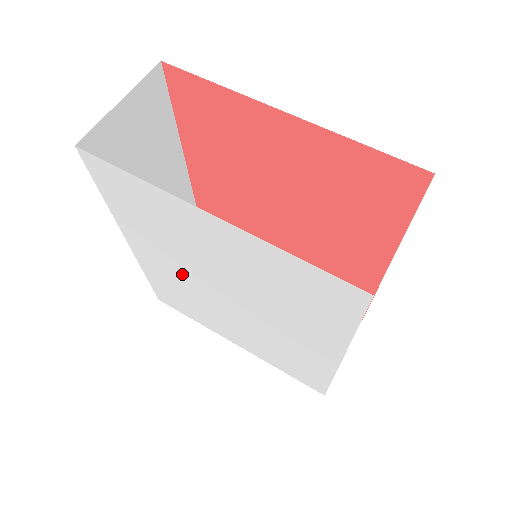
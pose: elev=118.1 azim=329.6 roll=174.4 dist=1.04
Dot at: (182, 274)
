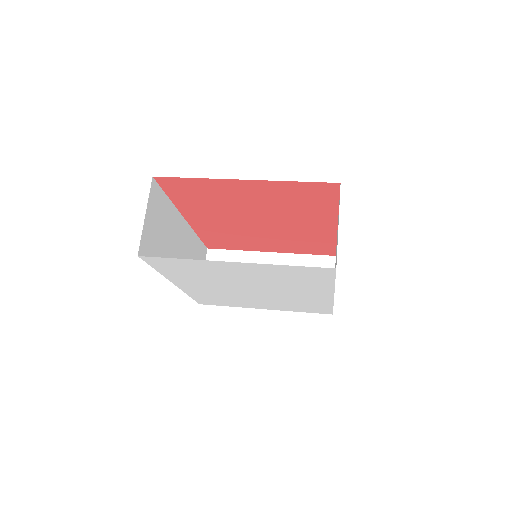
Dot at: (217, 288)
